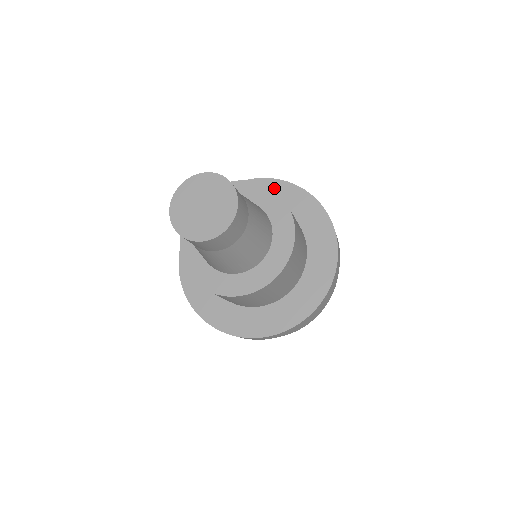
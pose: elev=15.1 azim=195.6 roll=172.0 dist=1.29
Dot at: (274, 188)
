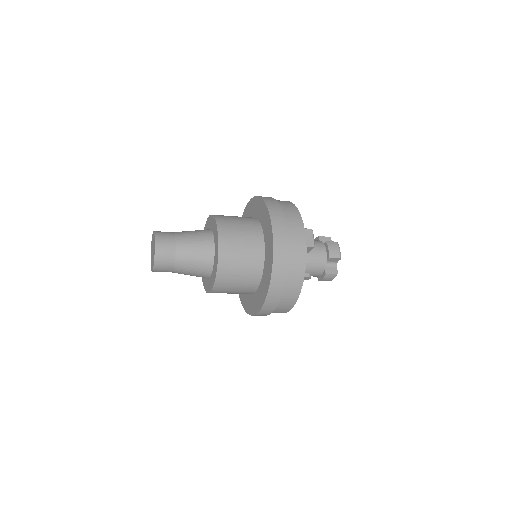
Dot at: (250, 206)
